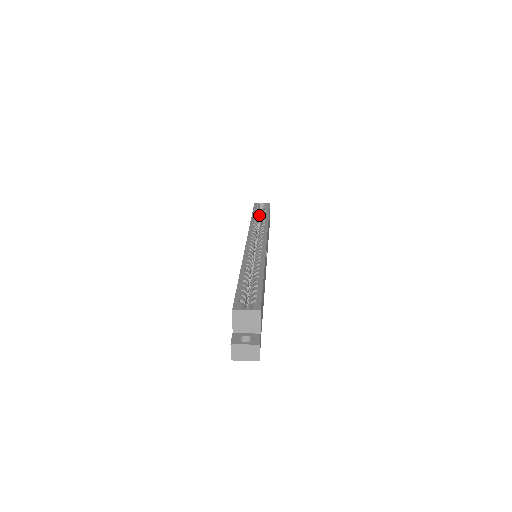
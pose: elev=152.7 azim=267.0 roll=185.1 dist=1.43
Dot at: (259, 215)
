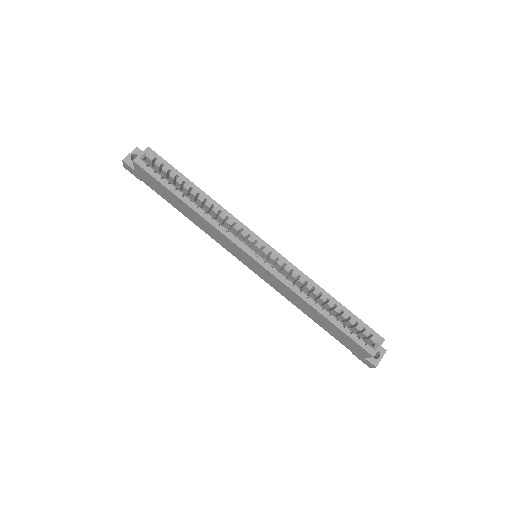
Dot at: occluded
